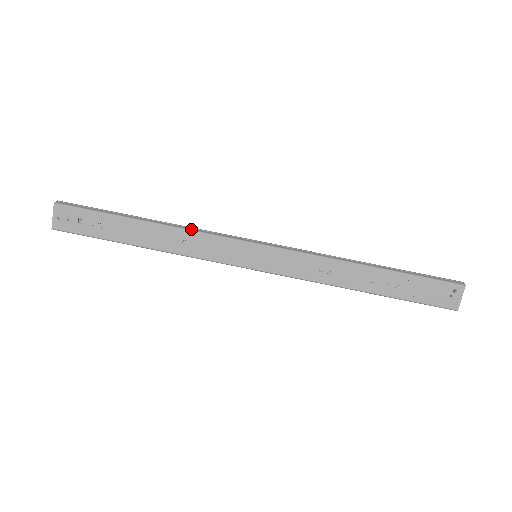
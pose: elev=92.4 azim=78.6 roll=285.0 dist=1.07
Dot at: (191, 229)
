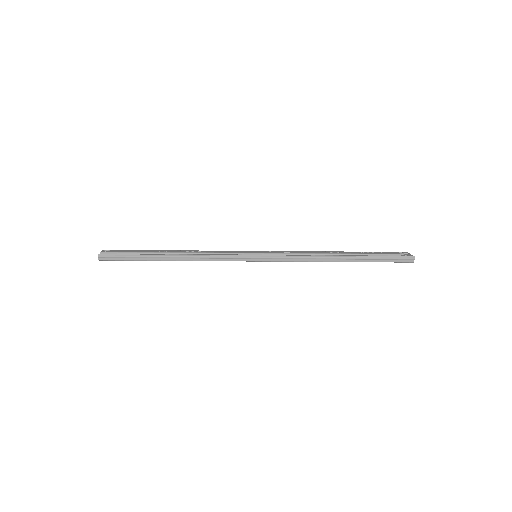
Dot at: (204, 260)
